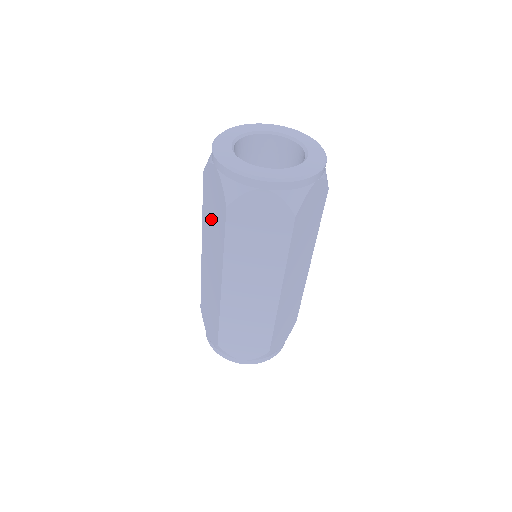
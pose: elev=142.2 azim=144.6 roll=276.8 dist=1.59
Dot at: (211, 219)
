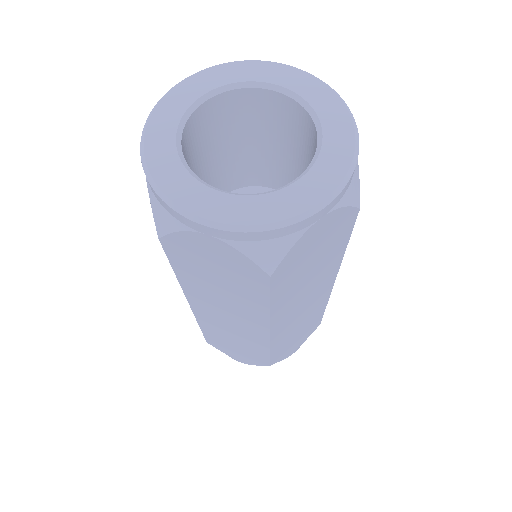
Dot at: occluded
